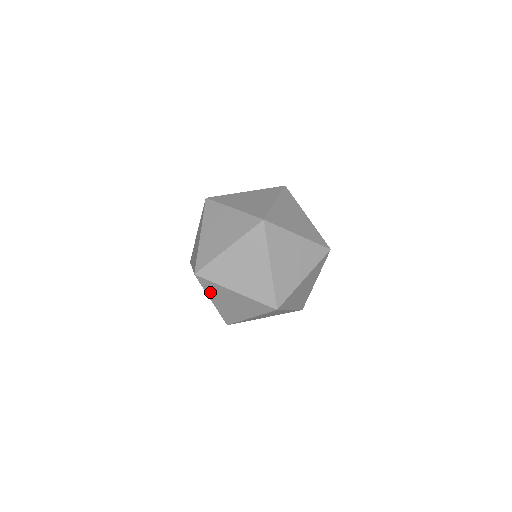
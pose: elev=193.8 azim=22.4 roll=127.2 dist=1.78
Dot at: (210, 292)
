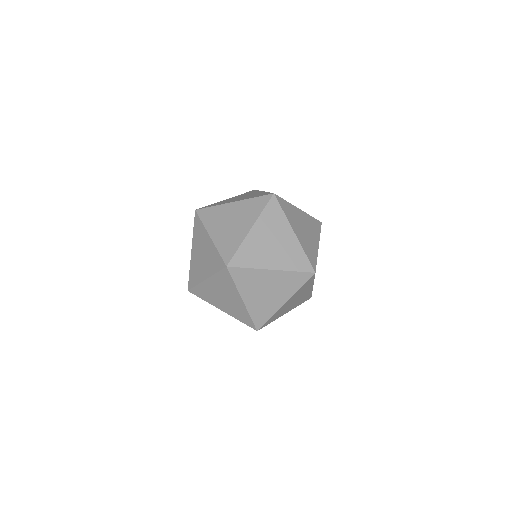
Dot at: occluded
